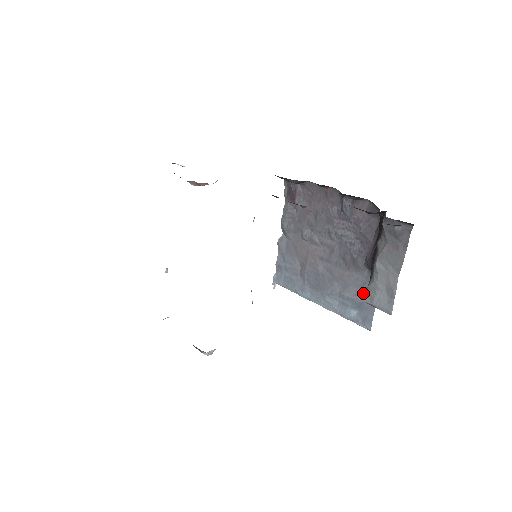
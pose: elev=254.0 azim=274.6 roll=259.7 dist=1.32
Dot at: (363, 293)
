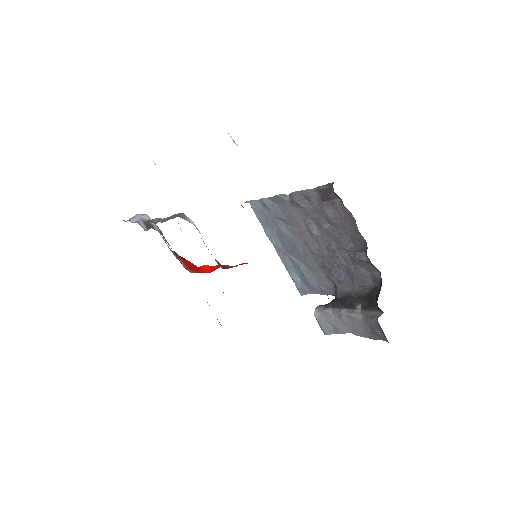
Dot at: (317, 283)
